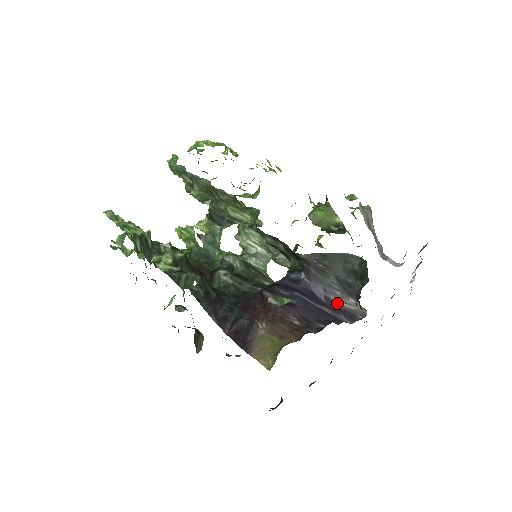
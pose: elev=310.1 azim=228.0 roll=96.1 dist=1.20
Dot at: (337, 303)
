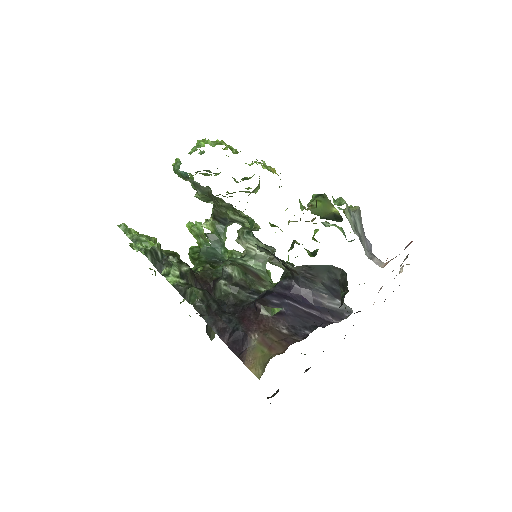
Dot at: (325, 305)
